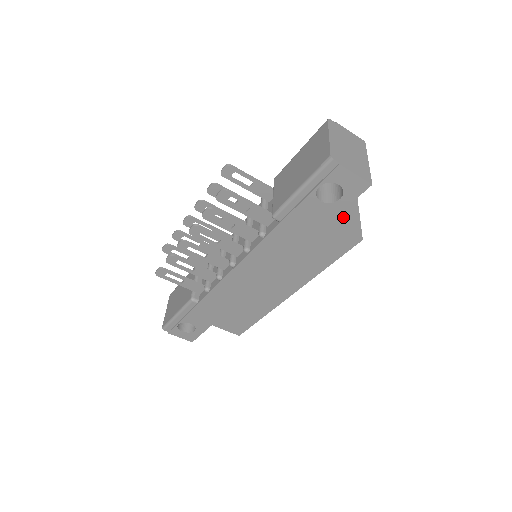
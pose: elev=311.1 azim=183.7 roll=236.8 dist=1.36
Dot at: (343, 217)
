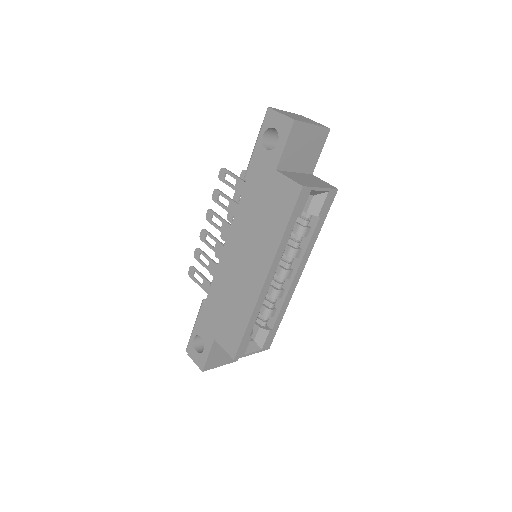
Dot at: (297, 178)
